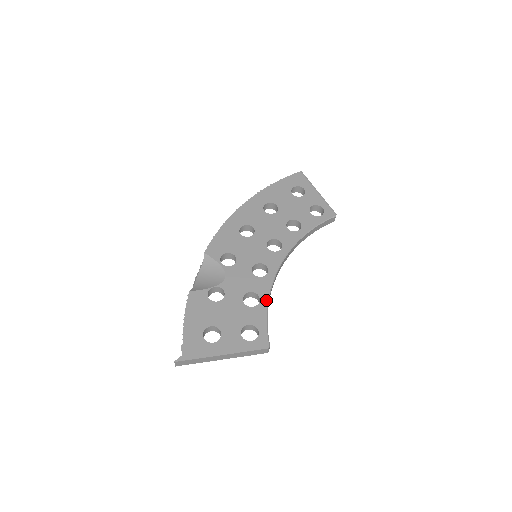
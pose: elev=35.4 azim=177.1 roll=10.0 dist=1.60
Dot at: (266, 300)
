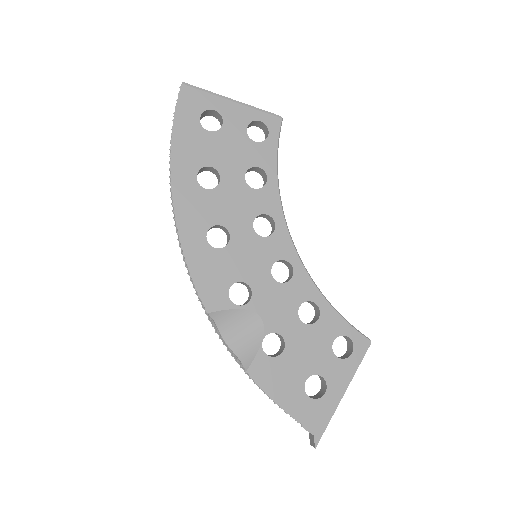
Dot at: (322, 299)
